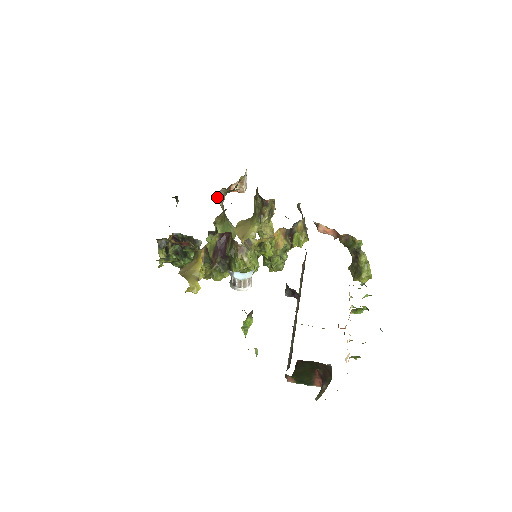
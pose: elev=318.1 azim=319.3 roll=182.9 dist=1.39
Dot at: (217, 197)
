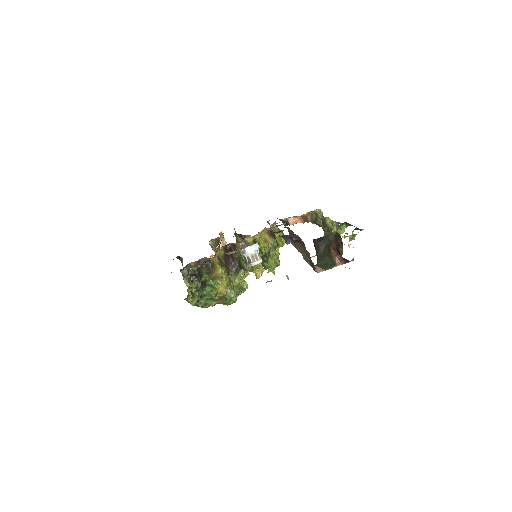
Dot at: occluded
